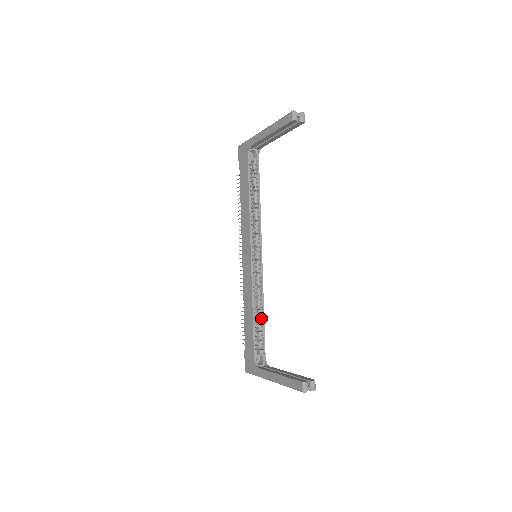
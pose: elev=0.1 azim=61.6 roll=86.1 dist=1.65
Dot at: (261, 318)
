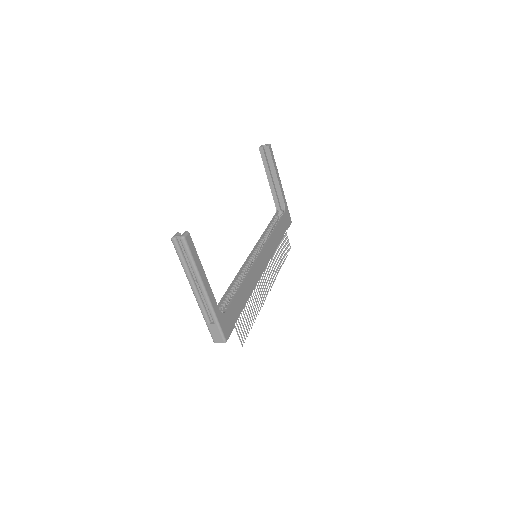
Dot at: (238, 288)
